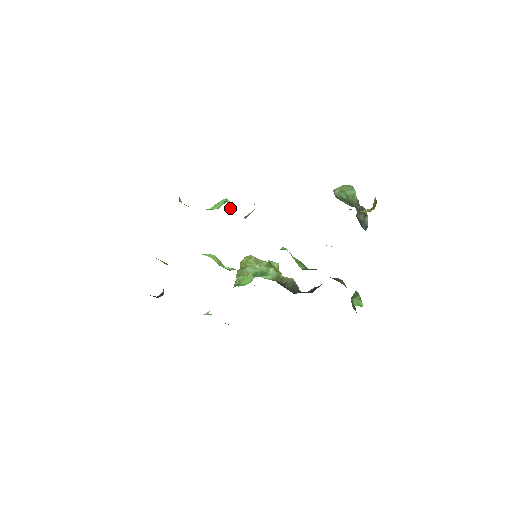
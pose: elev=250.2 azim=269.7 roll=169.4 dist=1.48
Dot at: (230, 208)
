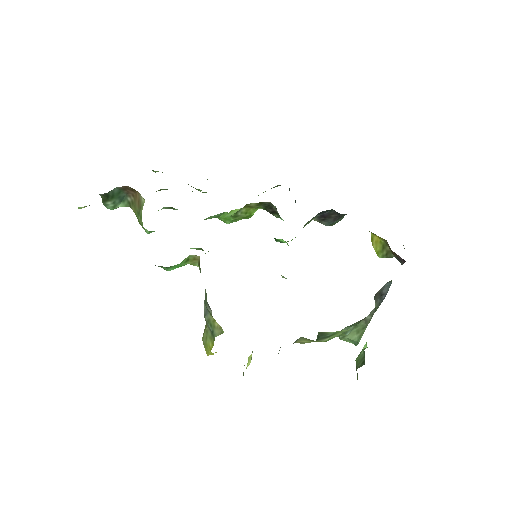
Dot at: occluded
